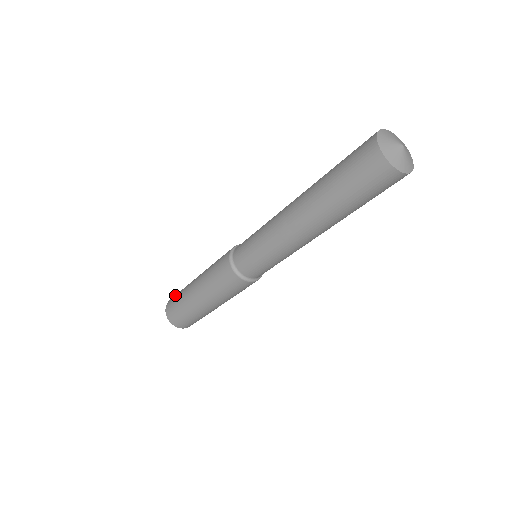
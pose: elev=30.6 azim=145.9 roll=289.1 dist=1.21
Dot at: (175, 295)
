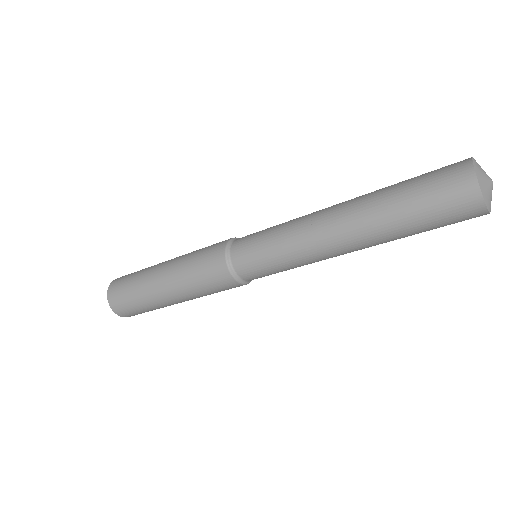
Dot at: (120, 284)
